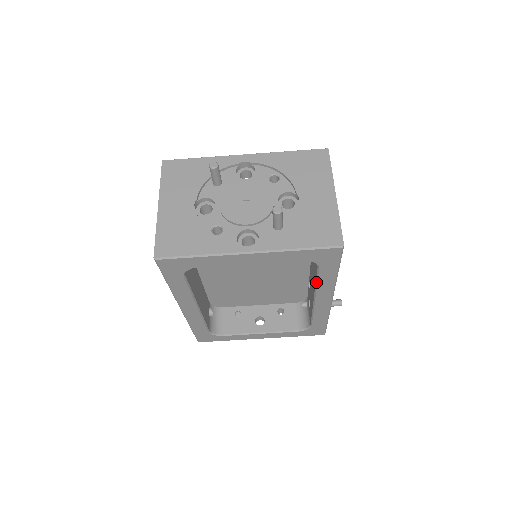
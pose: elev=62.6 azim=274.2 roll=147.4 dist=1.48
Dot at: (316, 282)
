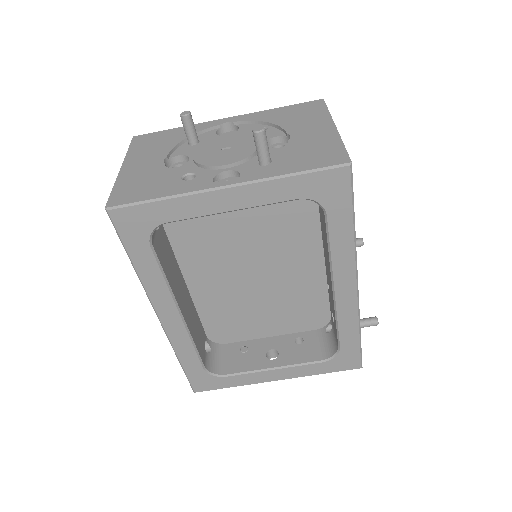
Dot at: (328, 248)
